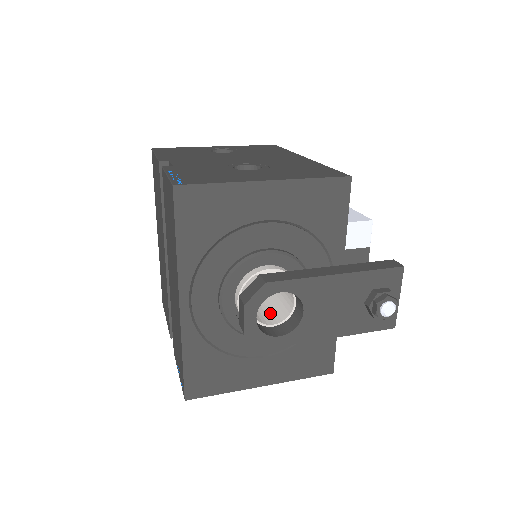
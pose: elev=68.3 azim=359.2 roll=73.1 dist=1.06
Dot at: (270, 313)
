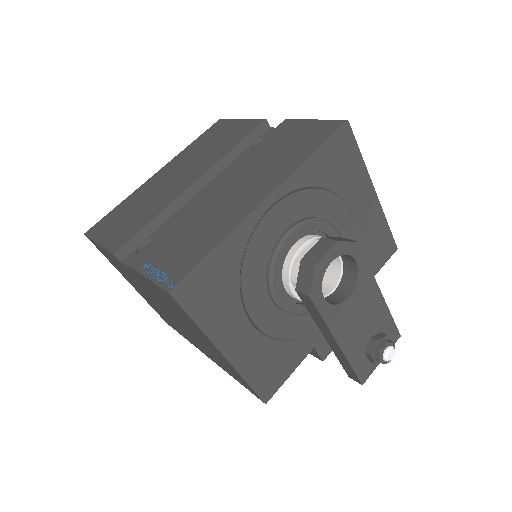
Dot at: occluded
